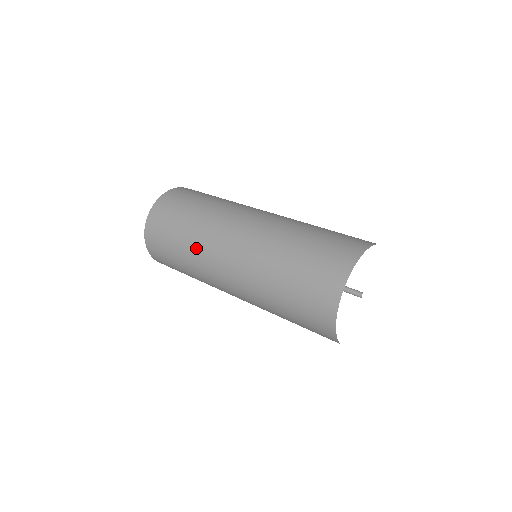
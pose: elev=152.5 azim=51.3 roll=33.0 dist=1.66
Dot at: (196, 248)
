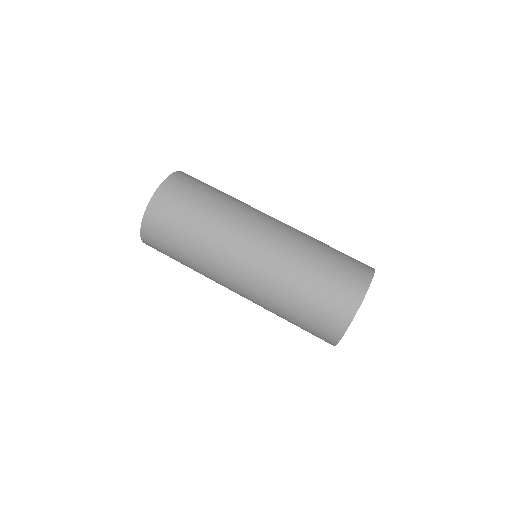
Dot at: (206, 256)
